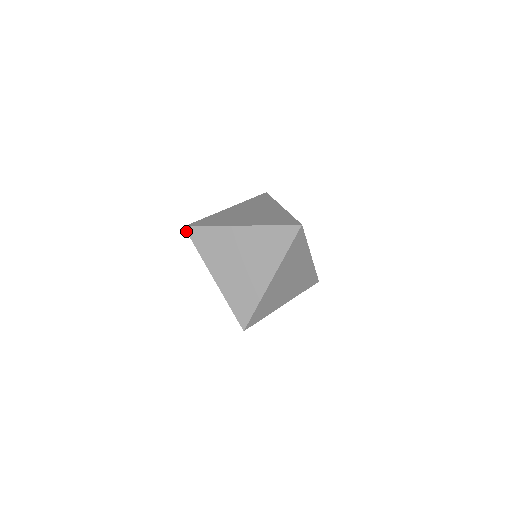
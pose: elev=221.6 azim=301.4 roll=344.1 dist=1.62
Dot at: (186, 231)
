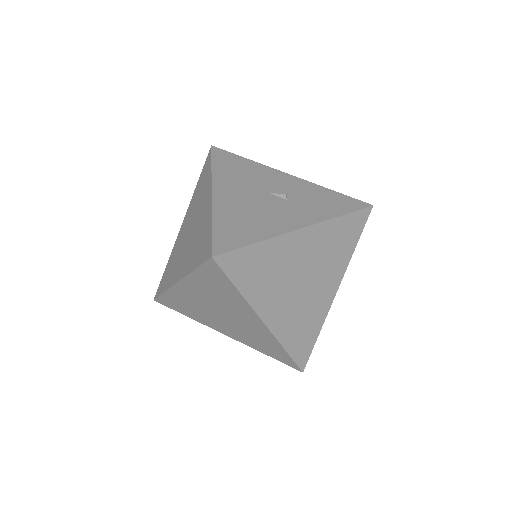
Dot at: occluded
